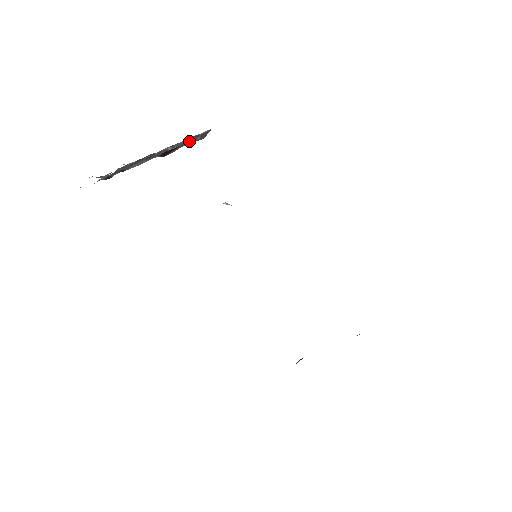
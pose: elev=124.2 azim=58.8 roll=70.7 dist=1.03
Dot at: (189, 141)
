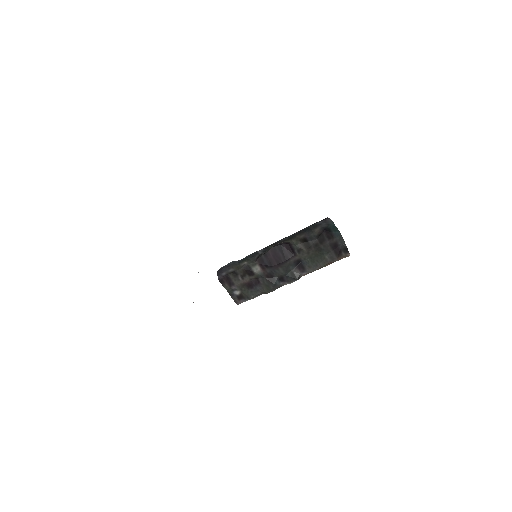
Dot at: occluded
